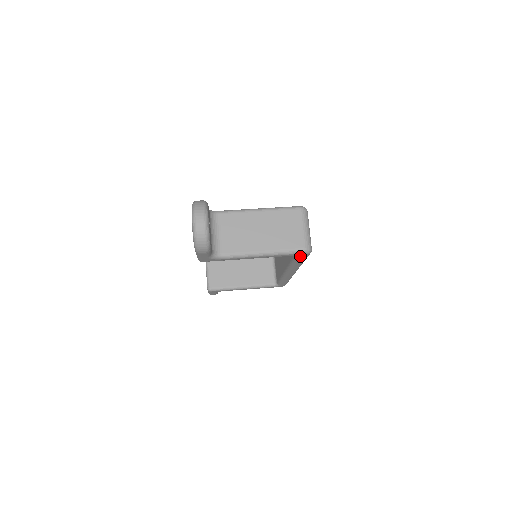
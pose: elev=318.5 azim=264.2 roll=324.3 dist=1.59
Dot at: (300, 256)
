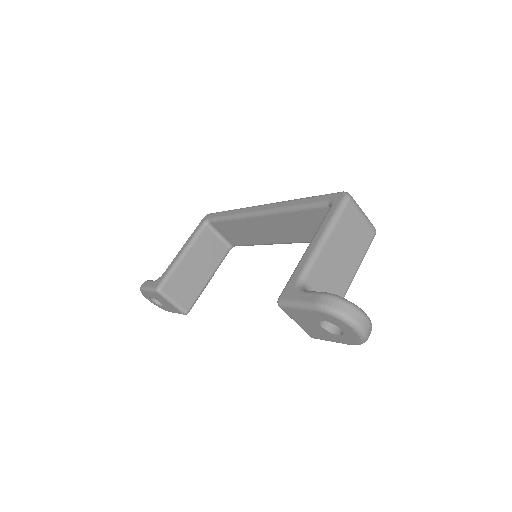
Dot at: occluded
